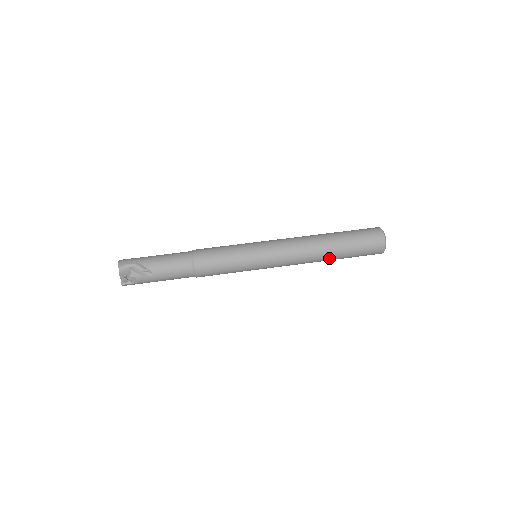
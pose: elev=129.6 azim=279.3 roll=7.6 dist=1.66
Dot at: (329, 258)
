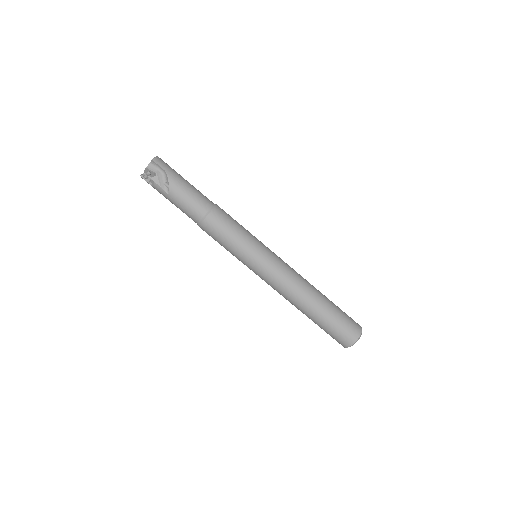
Dot at: (303, 312)
